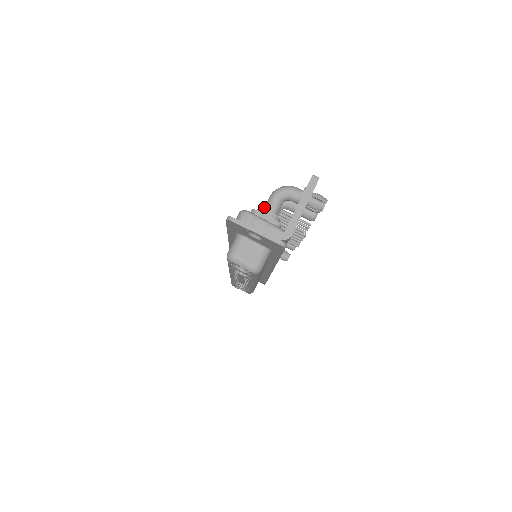
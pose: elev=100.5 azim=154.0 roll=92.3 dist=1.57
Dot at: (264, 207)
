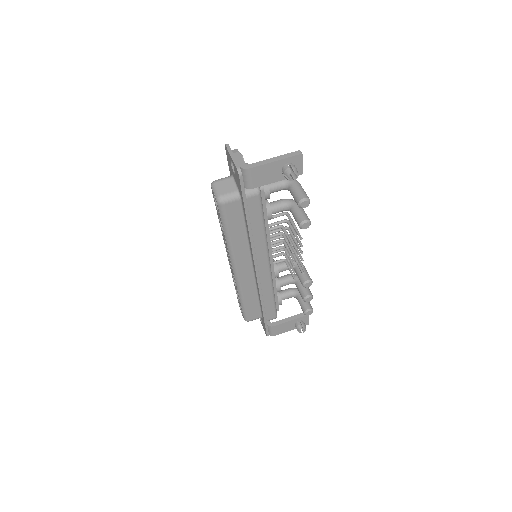
Dot at: occluded
